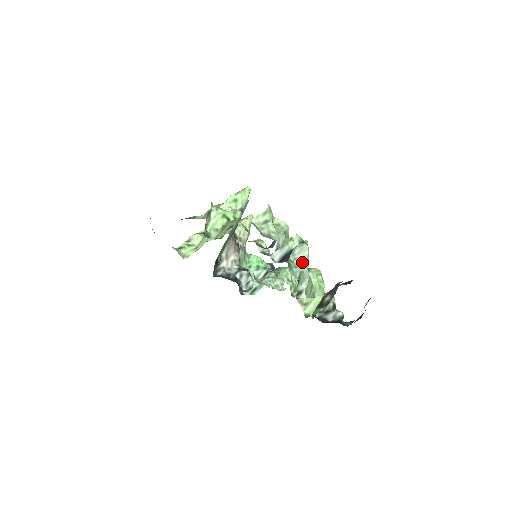
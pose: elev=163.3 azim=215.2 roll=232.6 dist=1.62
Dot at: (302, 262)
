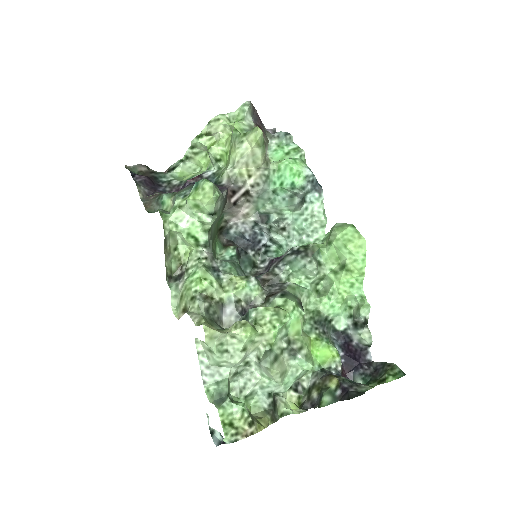
Dot at: (271, 381)
